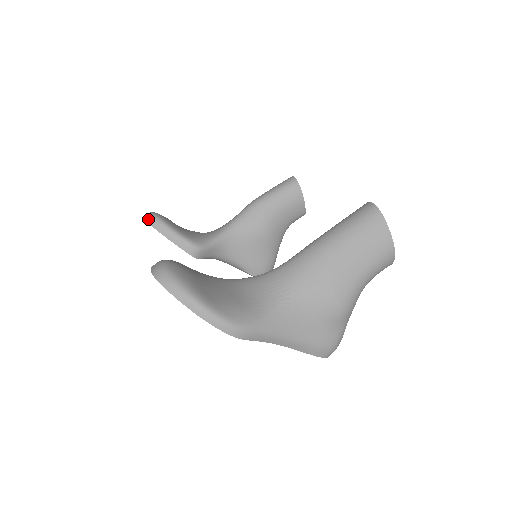
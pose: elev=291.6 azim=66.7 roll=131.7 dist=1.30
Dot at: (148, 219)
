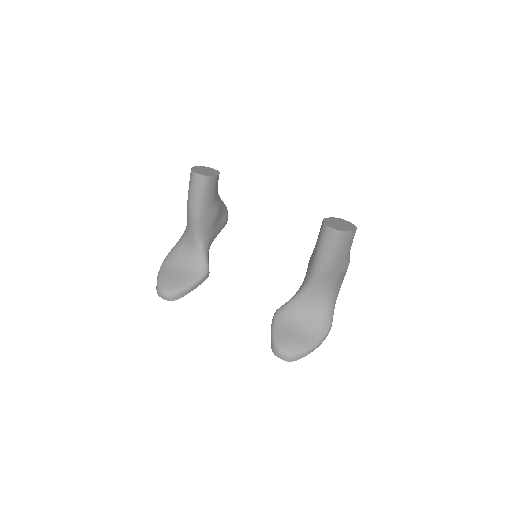
Dot at: (171, 300)
